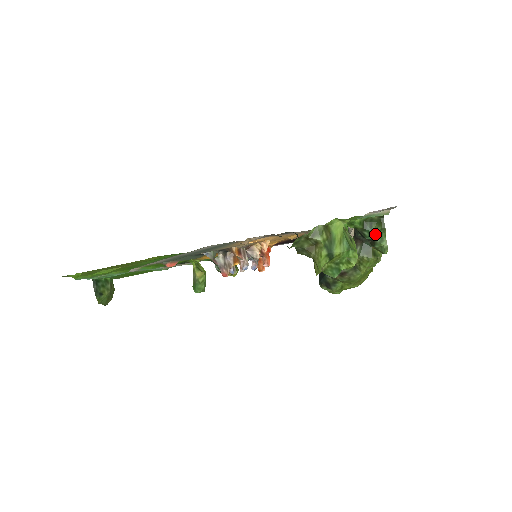
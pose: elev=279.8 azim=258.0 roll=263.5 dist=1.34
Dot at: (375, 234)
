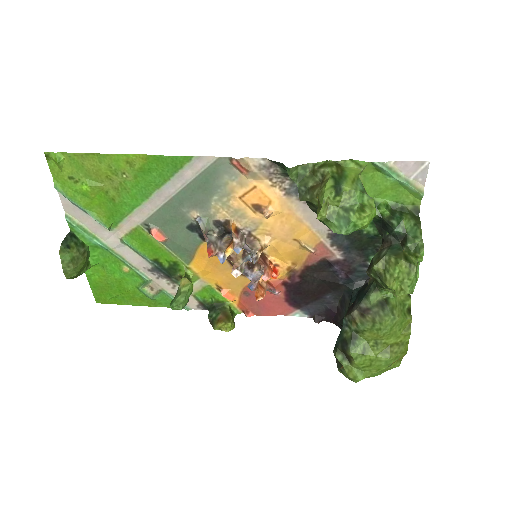
Dot at: (406, 225)
